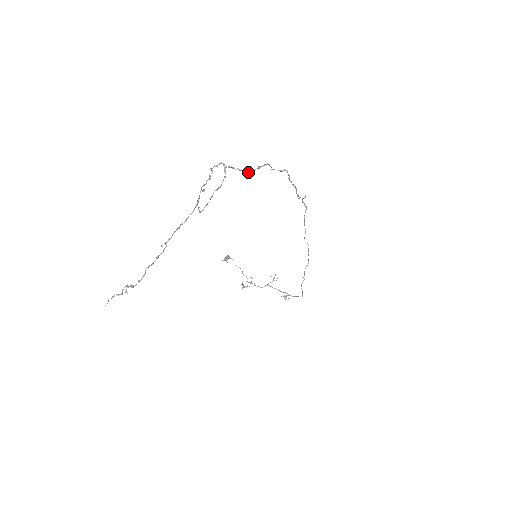
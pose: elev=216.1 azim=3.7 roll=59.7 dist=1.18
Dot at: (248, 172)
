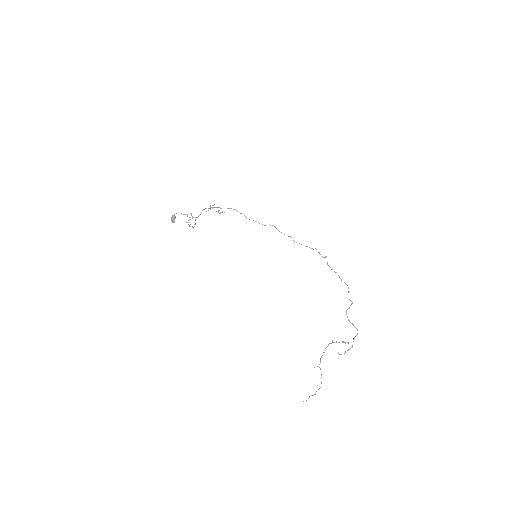
Dot at: occluded
